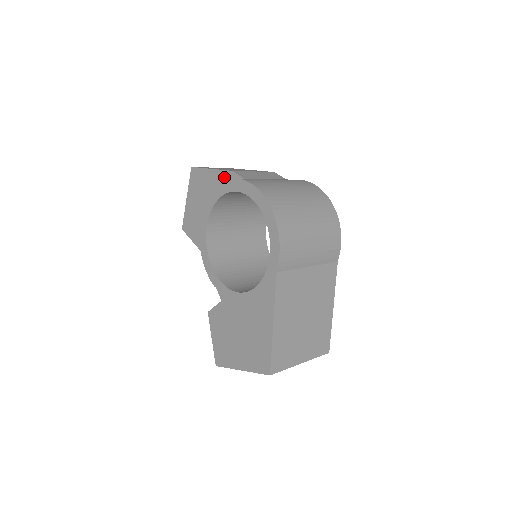
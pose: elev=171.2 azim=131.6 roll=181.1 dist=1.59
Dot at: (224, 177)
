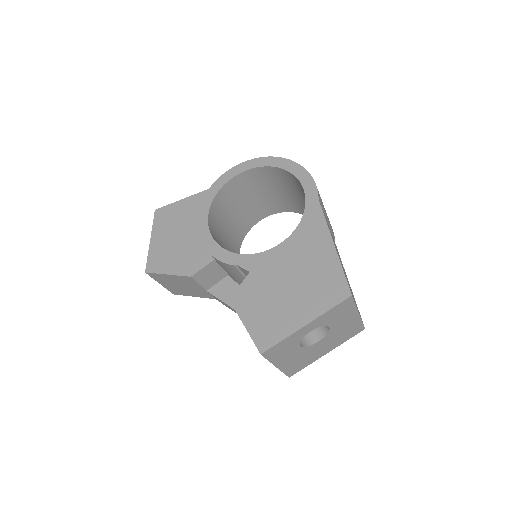
Dot at: occluded
